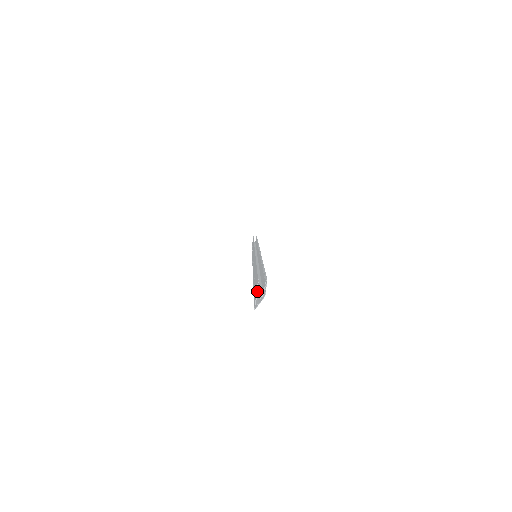
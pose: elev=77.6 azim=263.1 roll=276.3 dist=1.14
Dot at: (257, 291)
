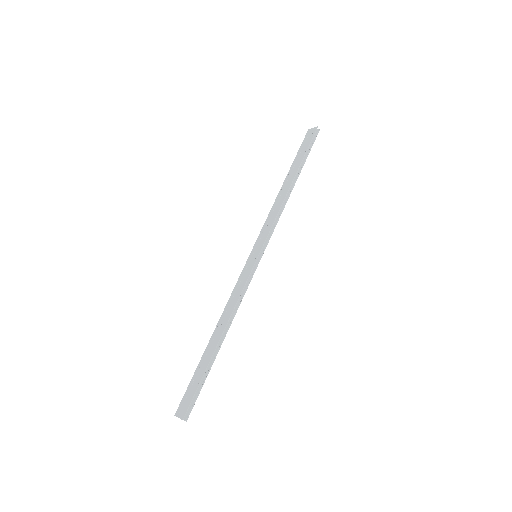
Dot at: (182, 411)
